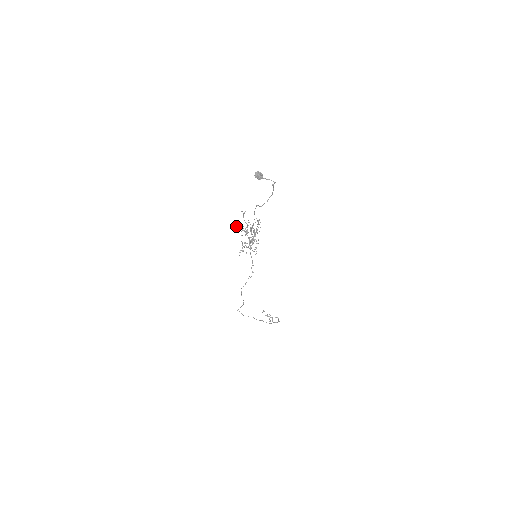
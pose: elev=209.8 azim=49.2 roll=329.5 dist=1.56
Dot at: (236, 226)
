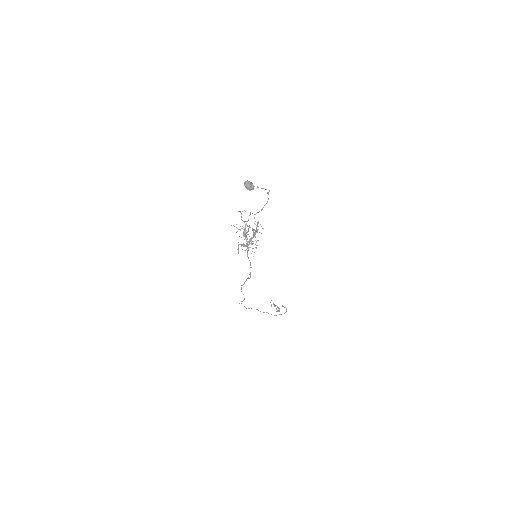
Dot at: (233, 225)
